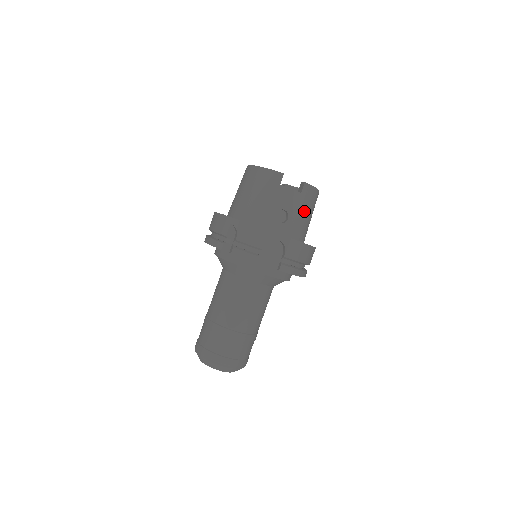
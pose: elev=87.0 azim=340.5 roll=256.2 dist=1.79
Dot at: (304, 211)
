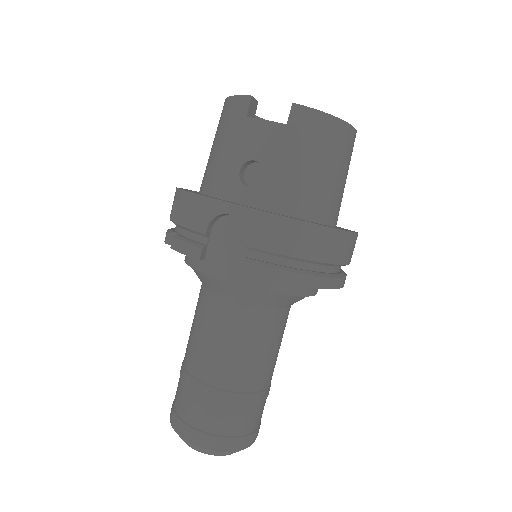
Dot at: (301, 159)
